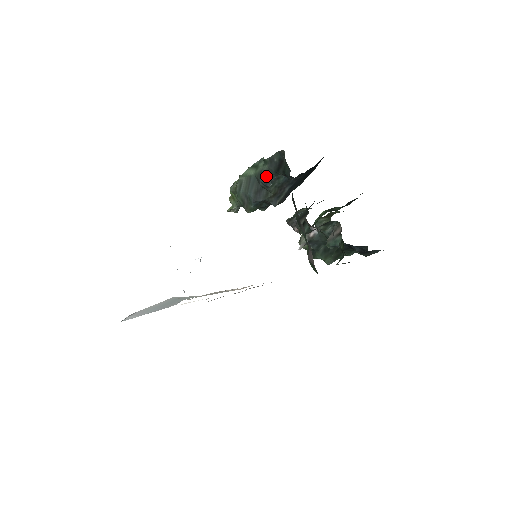
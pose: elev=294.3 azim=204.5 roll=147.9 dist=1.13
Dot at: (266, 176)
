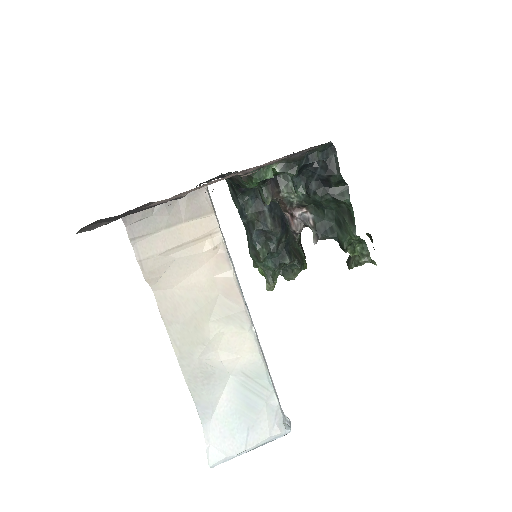
Dot at: (241, 211)
